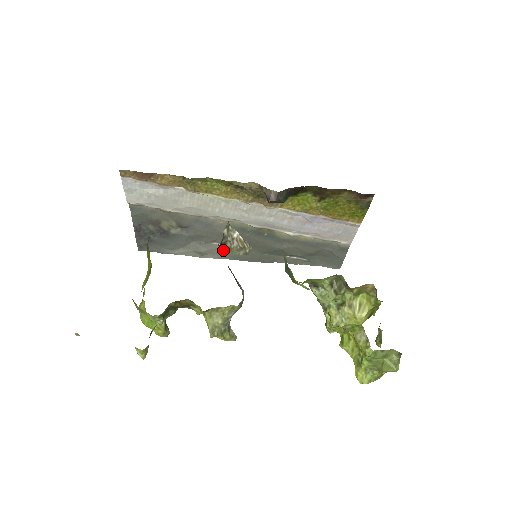
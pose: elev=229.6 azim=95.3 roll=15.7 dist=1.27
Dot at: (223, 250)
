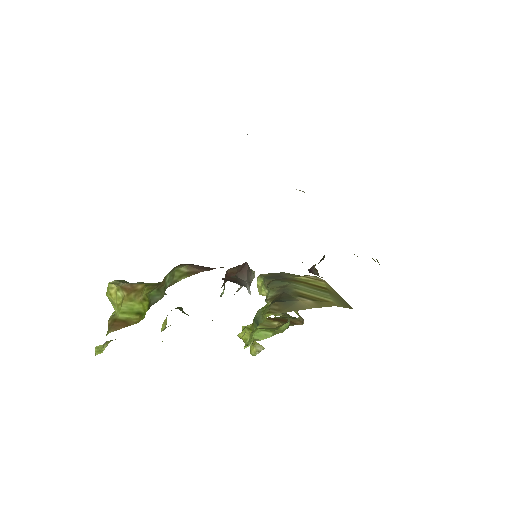
Dot at: occluded
